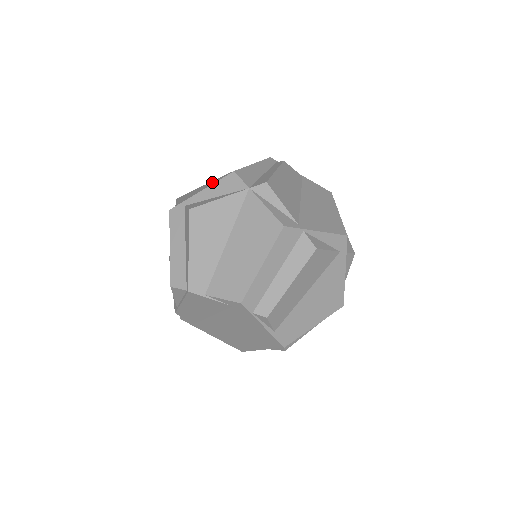
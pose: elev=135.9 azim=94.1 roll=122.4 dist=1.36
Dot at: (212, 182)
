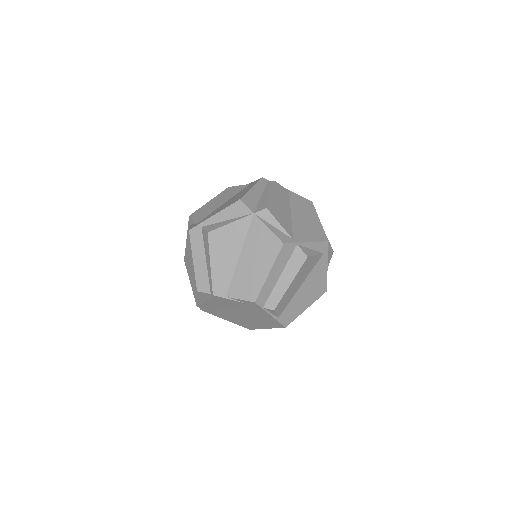
Dot at: (216, 198)
